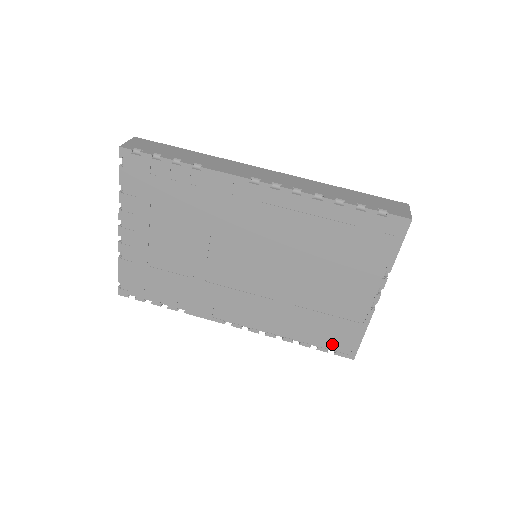
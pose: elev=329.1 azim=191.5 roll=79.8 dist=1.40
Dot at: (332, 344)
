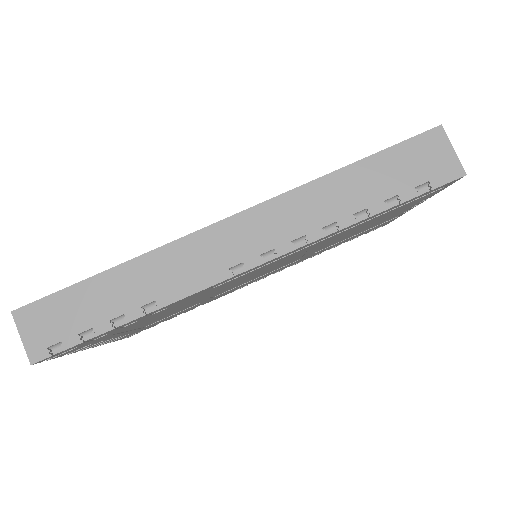
Dot at: occluded
